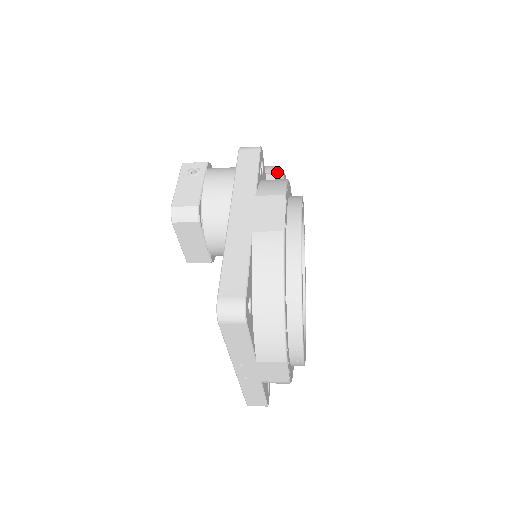
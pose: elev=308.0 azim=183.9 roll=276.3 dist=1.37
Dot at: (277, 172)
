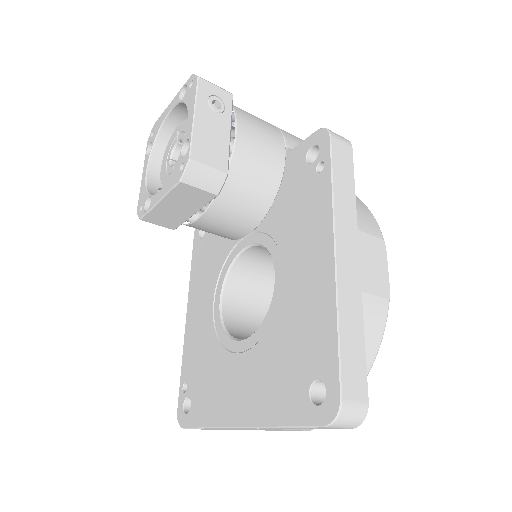
Dot at: occluded
